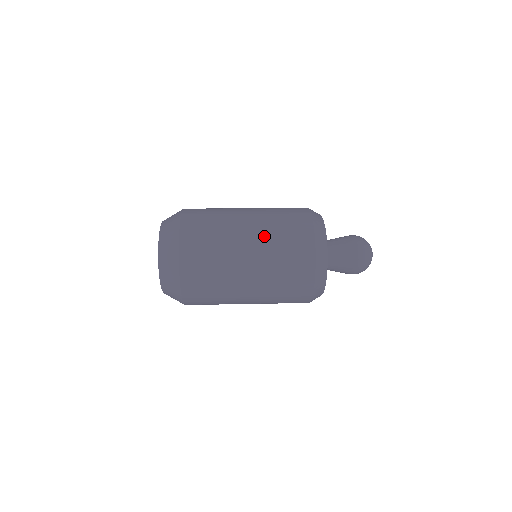
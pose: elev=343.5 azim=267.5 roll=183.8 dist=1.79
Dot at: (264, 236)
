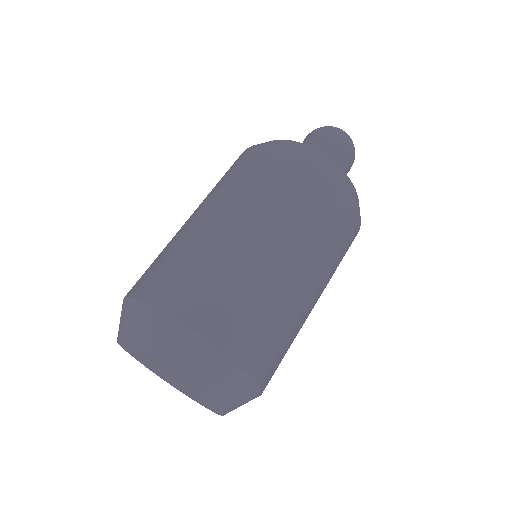
Dot at: (261, 208)
